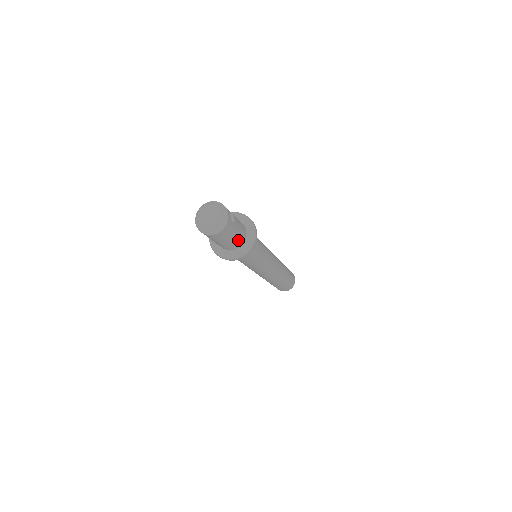
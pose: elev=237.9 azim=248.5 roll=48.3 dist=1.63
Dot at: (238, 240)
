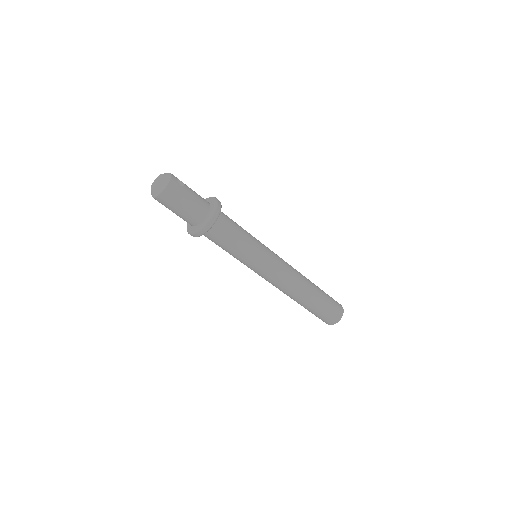
Dot at: (197, 208)
